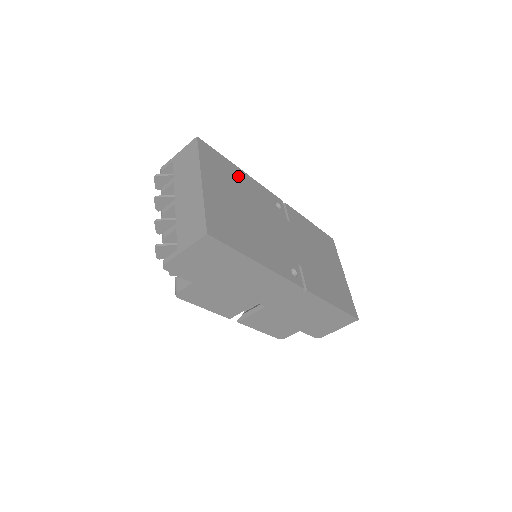
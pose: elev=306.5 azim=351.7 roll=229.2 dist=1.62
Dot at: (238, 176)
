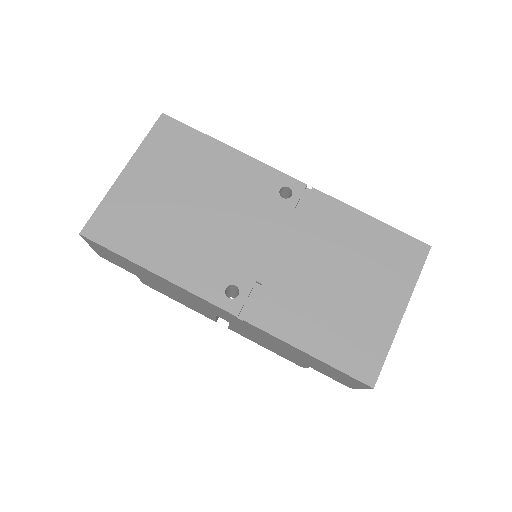
Dot at: (212, 156)
